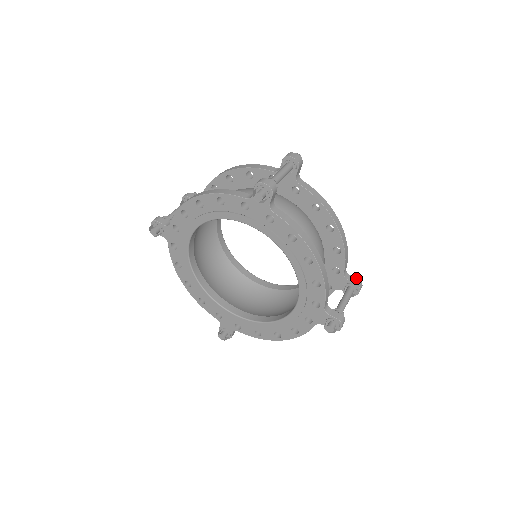
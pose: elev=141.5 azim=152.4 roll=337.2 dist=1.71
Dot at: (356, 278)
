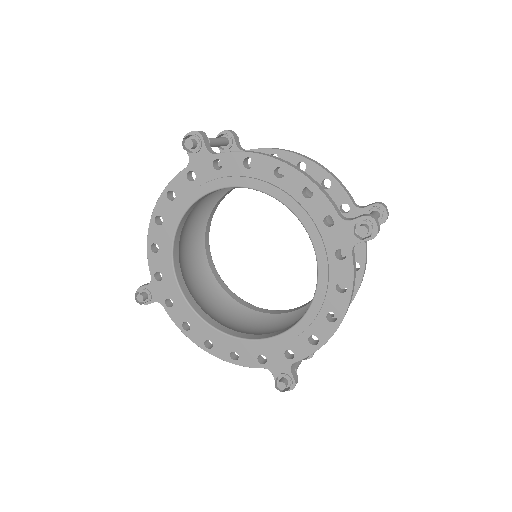
Dot at: occluded
